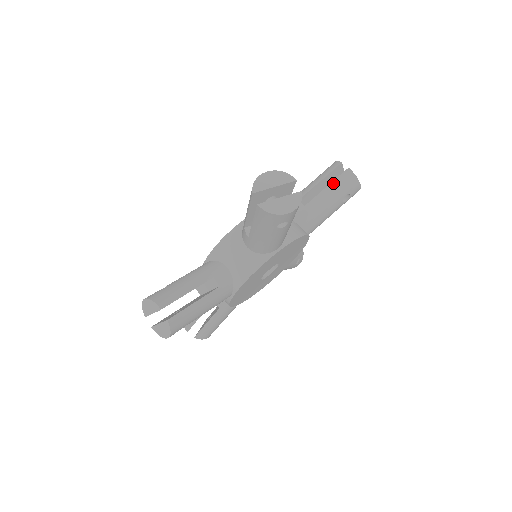
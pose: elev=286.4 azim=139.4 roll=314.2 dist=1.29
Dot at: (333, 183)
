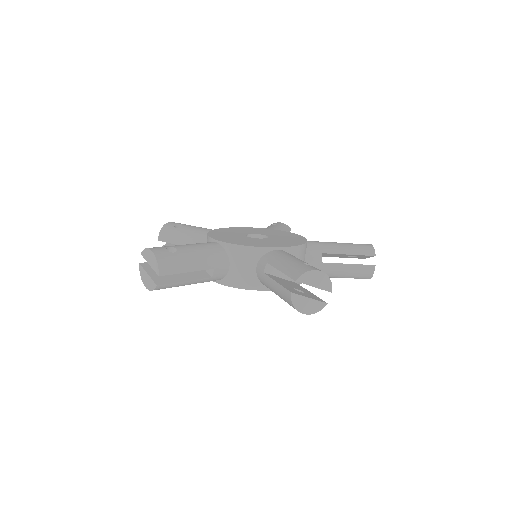
Dot at: (355, 265)
